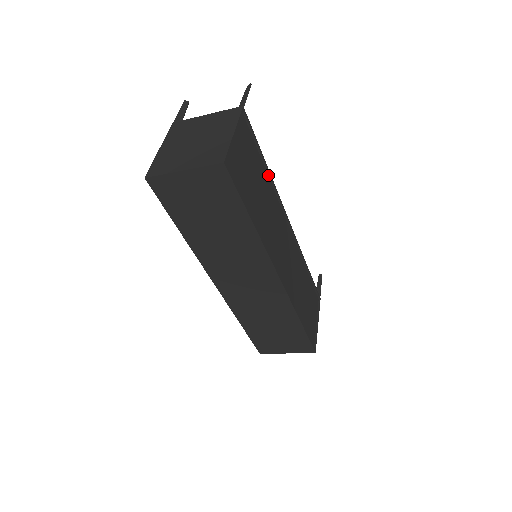
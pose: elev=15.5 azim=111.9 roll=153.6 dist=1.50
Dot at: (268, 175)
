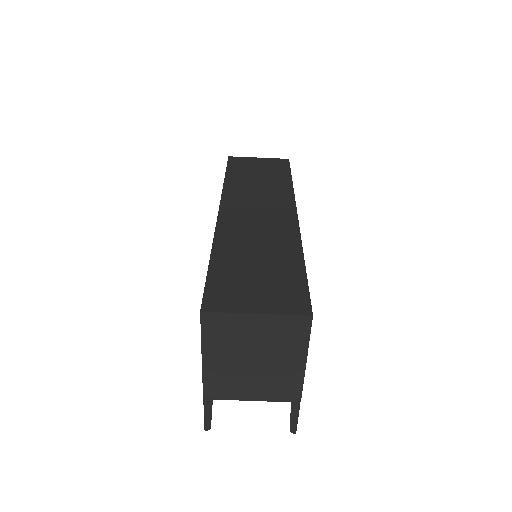
Dot at: occluded
